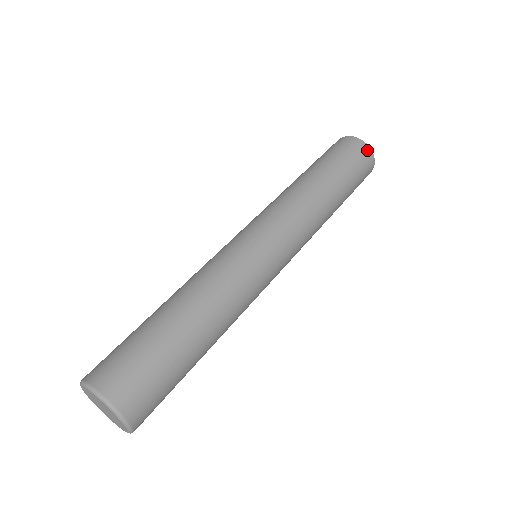
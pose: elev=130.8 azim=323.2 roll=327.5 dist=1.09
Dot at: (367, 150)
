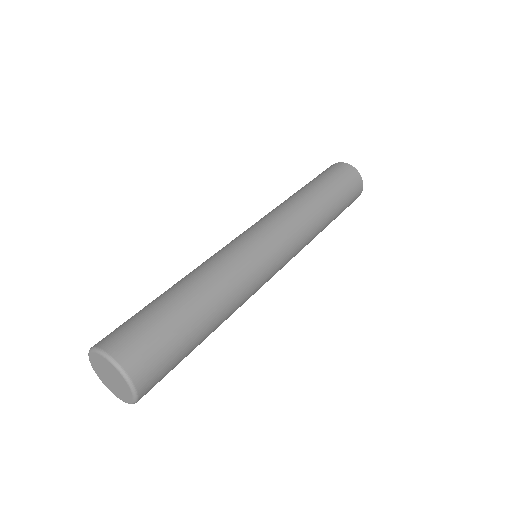
Dot at: (359, 180)
